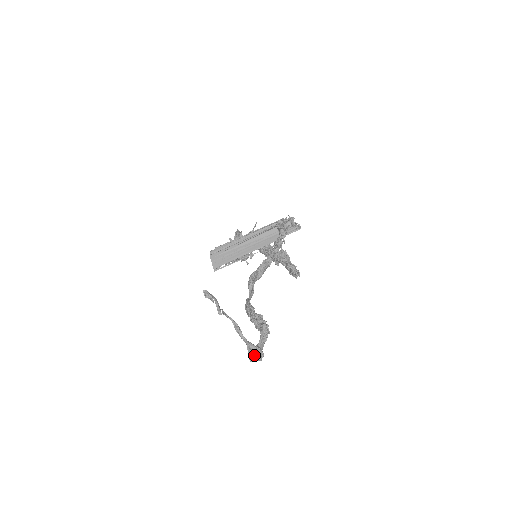
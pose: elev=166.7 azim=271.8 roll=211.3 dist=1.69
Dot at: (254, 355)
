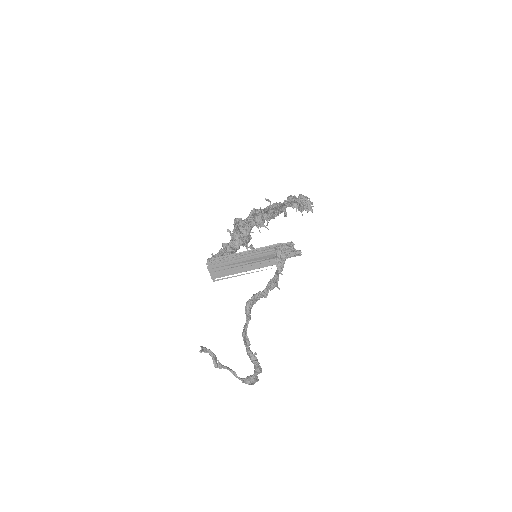
Dot at: occluded
